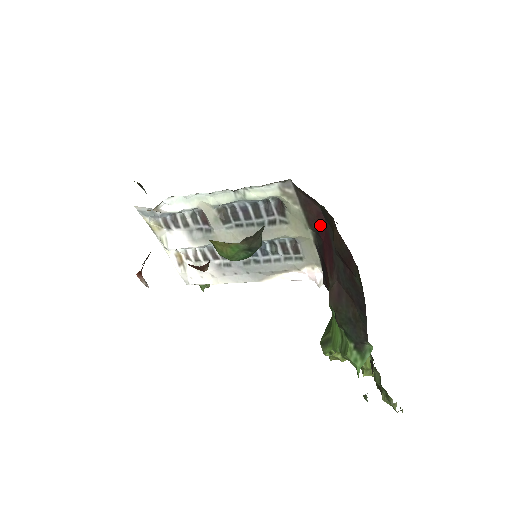
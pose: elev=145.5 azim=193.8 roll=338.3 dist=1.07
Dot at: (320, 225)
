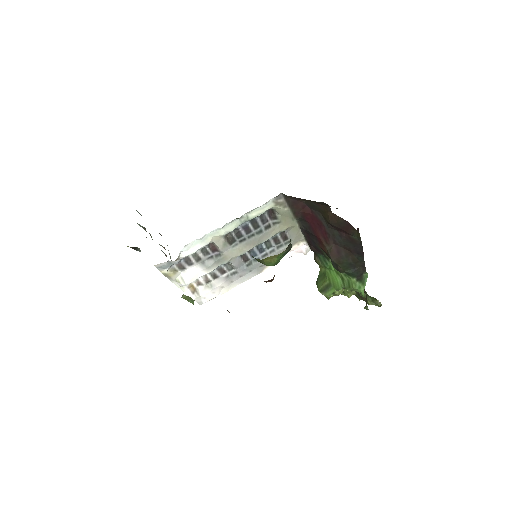
Dot at: (306, 214)
